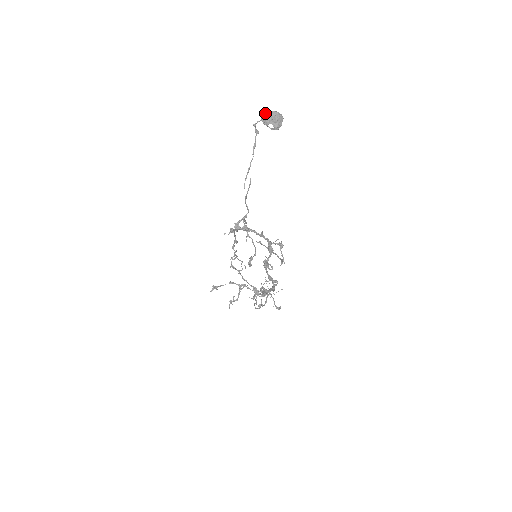
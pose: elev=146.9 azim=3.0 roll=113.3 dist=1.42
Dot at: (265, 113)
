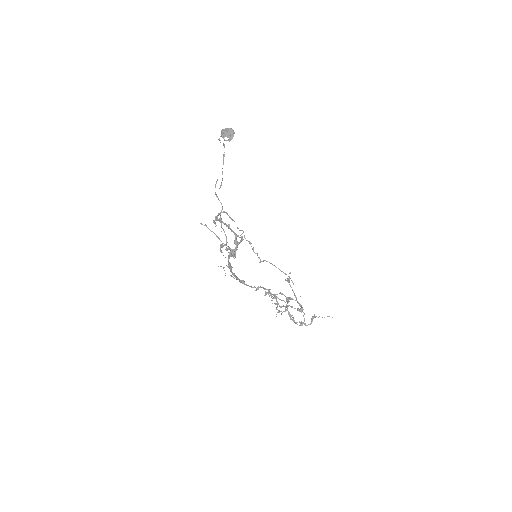
Dot at: (223, 129)
